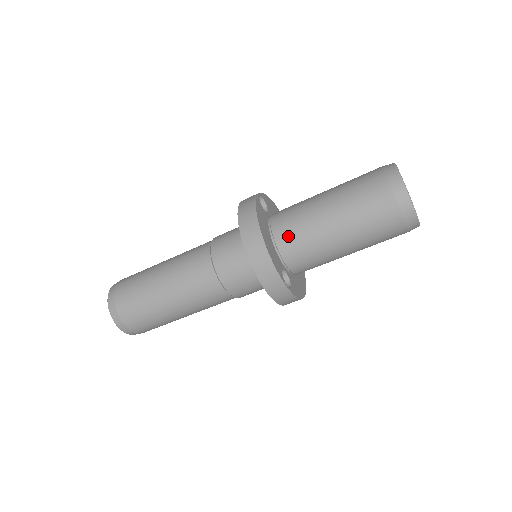
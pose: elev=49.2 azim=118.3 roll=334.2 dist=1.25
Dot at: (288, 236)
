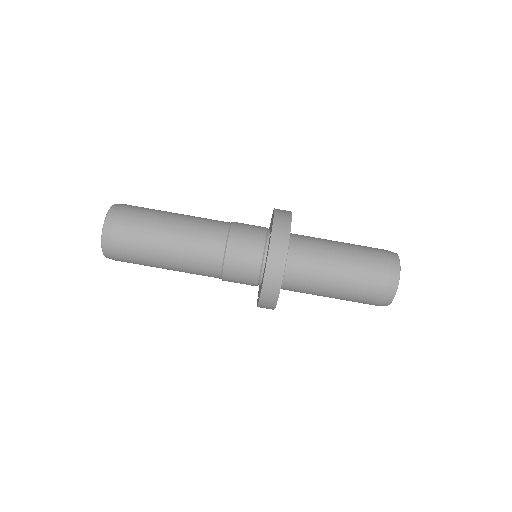
Dot at: (301, 235)
